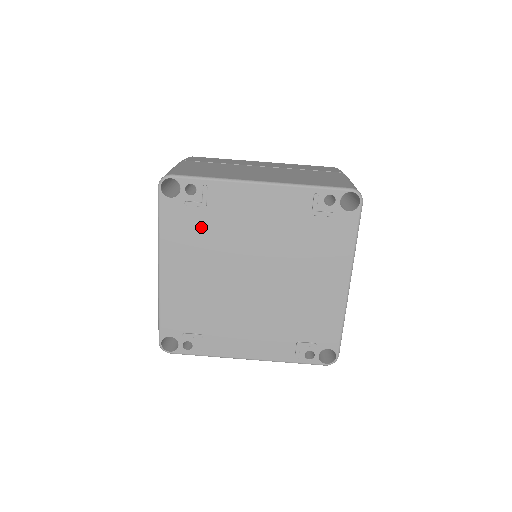
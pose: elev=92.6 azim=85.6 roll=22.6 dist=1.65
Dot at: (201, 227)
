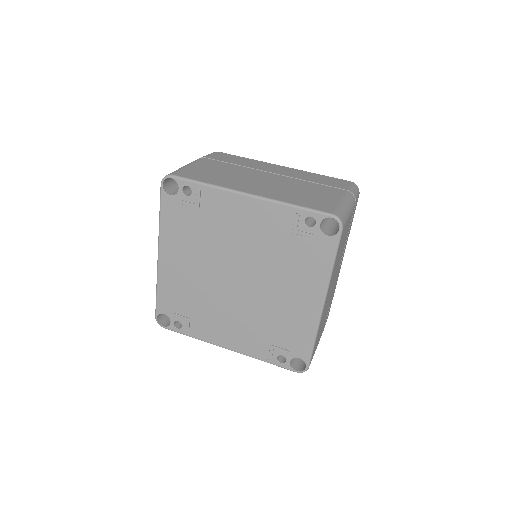
Dot at: (194, 225)
